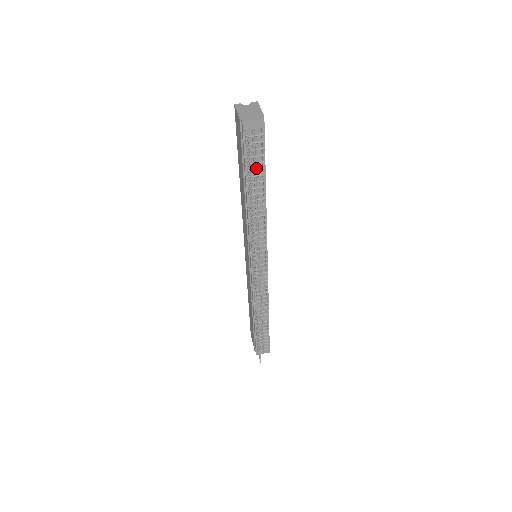
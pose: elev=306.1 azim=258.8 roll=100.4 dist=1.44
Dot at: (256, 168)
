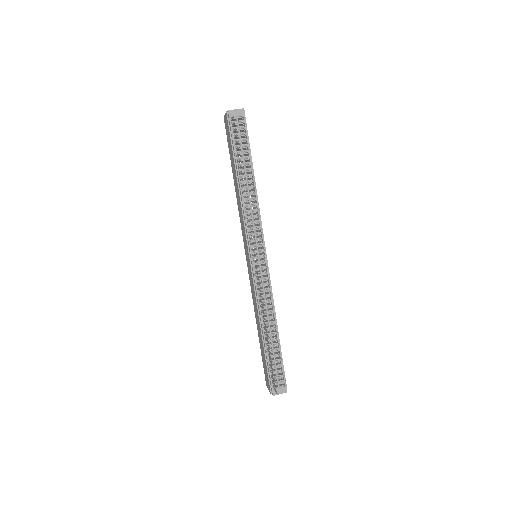
Dot at: (243, 151)
